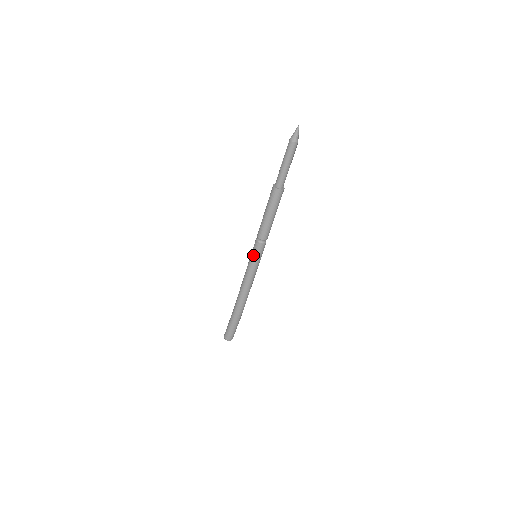
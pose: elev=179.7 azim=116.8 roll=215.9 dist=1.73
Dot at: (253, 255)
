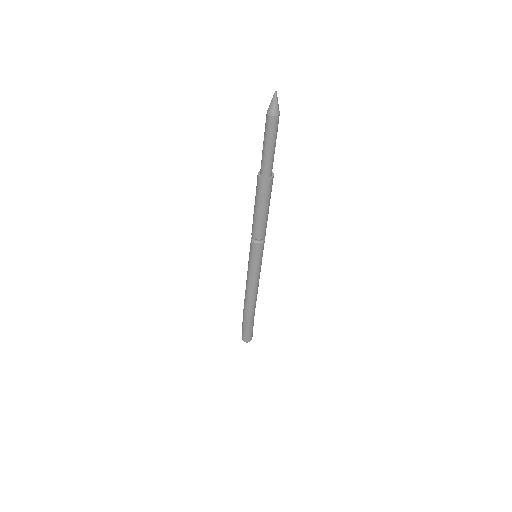
Dot at: (249, 252)
